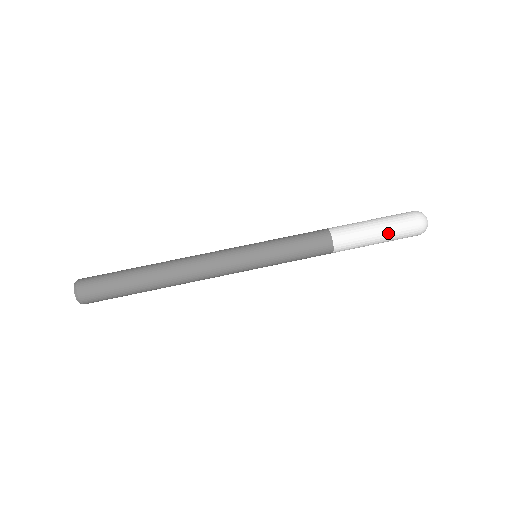
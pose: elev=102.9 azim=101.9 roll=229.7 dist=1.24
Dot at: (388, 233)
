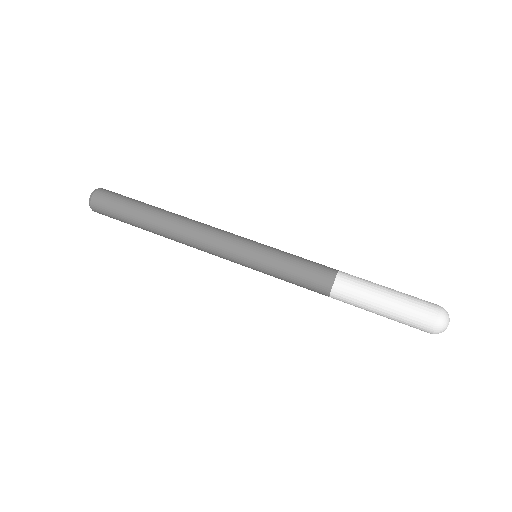
Dot at: (399, 297)
